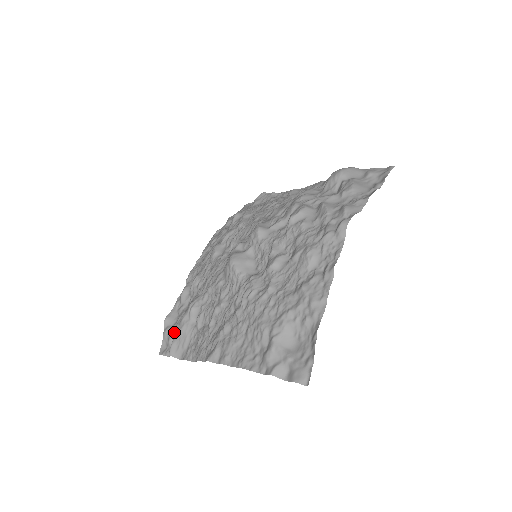
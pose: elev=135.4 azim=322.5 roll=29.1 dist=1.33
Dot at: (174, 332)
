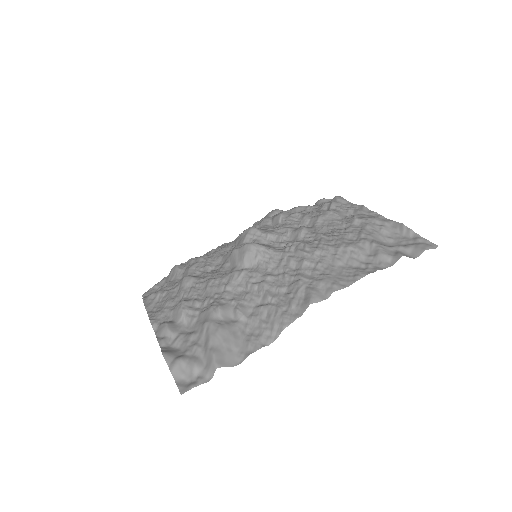
Dot at: (196, 352)
